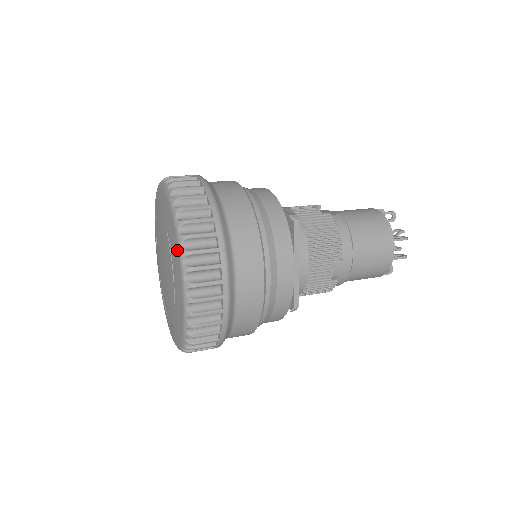
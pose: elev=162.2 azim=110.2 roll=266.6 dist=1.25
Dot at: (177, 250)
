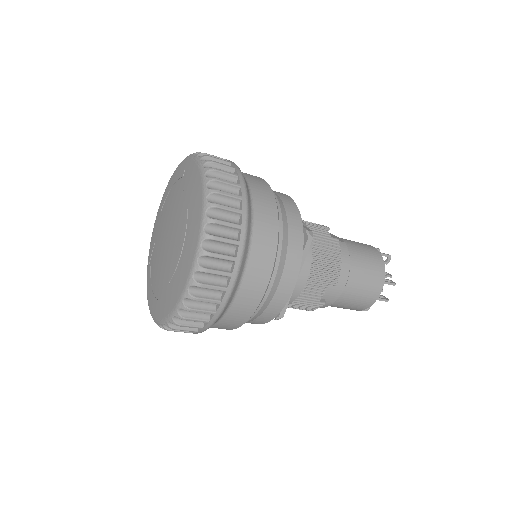
Dot at: (198, 230)
